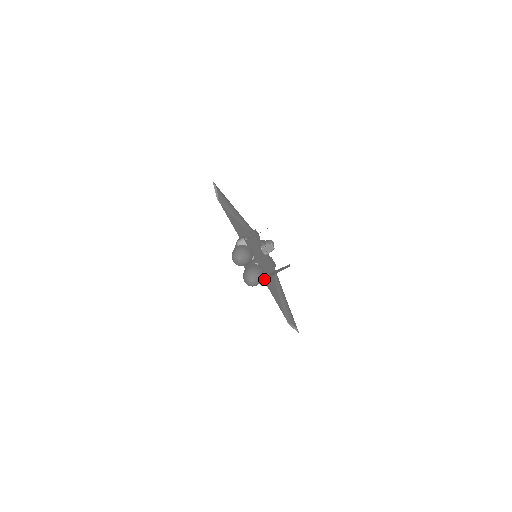
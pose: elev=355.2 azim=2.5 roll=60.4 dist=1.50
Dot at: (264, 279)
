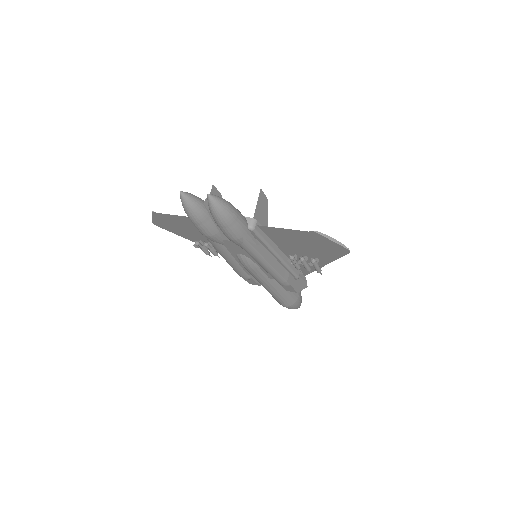
Dot at: (248, 220)
